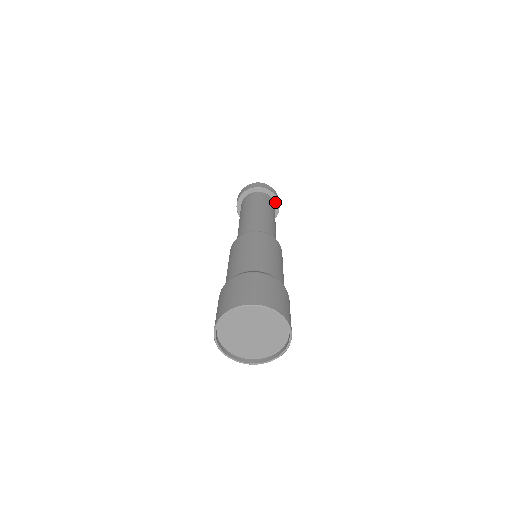
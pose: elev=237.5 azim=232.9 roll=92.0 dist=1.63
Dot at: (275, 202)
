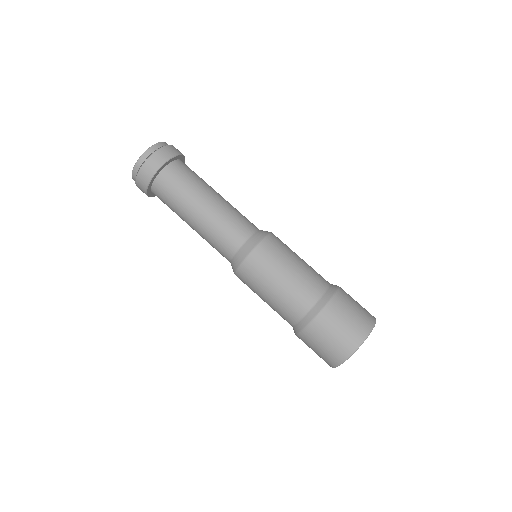
Dot at: (164, 166)
